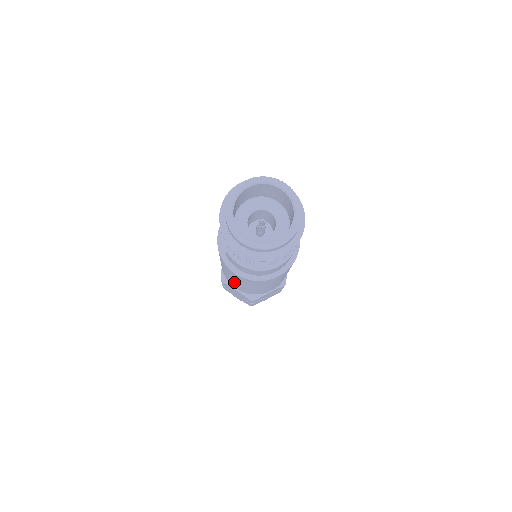
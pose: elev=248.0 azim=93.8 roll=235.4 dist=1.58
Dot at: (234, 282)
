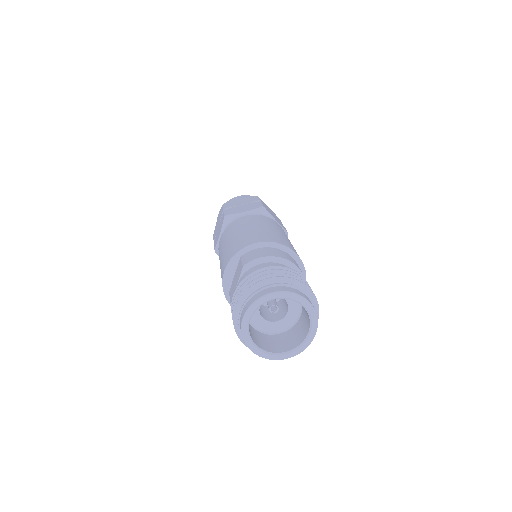
Dot at: occluded
